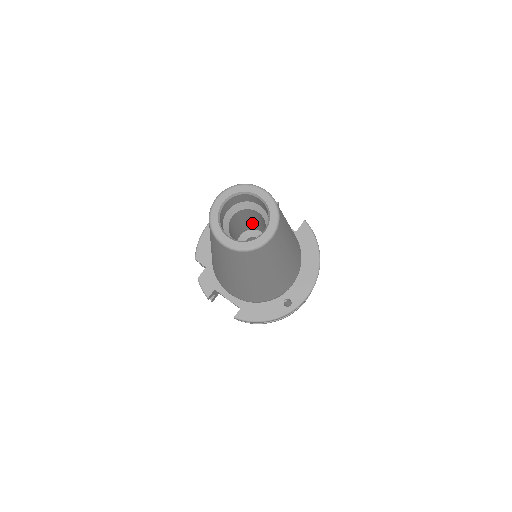
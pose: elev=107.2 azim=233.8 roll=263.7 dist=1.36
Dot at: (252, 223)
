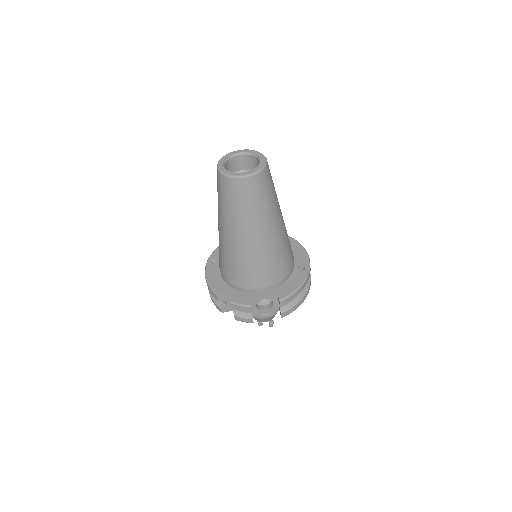
Dot at: occluded
